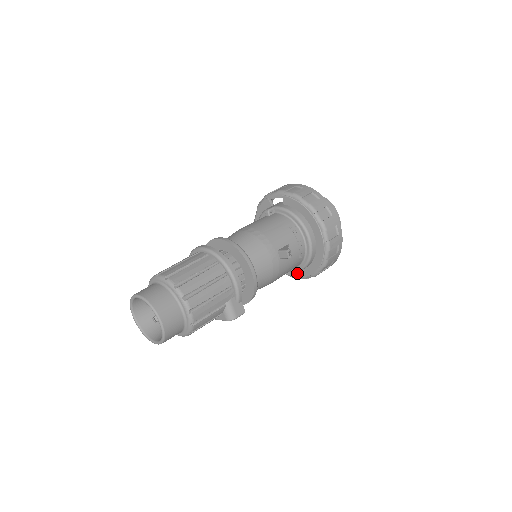
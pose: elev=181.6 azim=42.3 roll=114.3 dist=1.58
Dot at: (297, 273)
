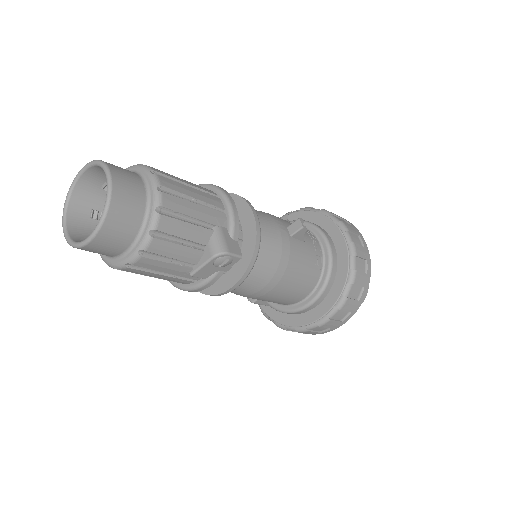
Dot at: (313, 314)
